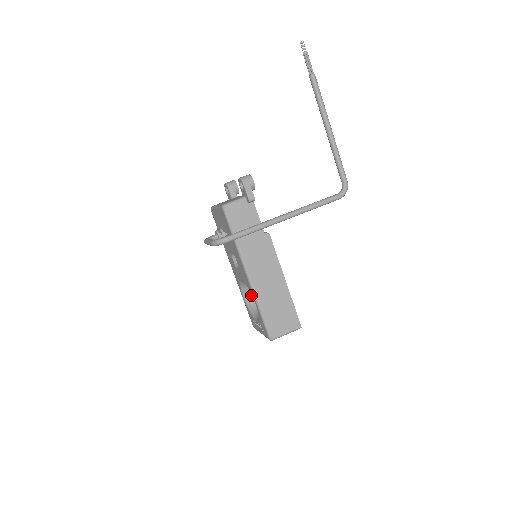
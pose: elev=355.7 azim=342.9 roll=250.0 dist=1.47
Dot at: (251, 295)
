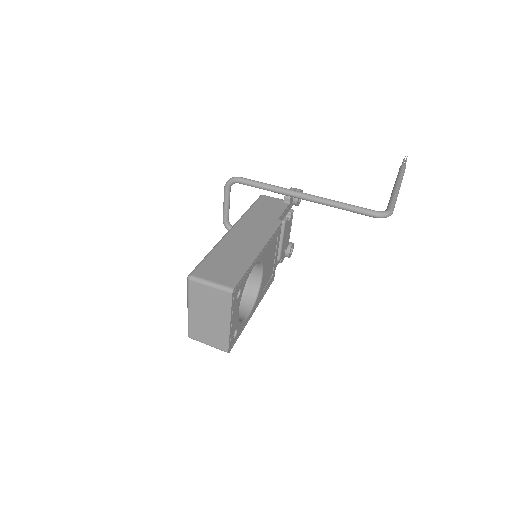
Dot at: occluded
